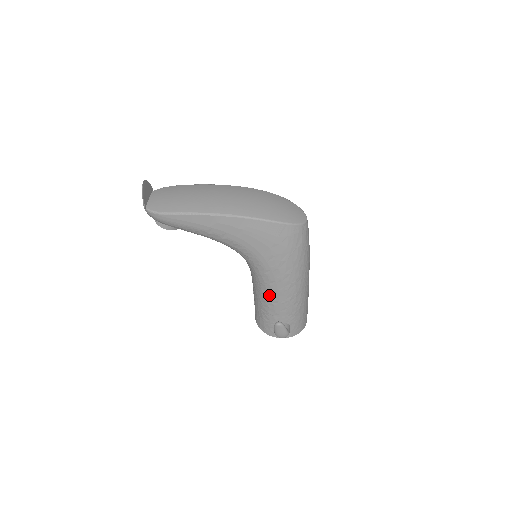
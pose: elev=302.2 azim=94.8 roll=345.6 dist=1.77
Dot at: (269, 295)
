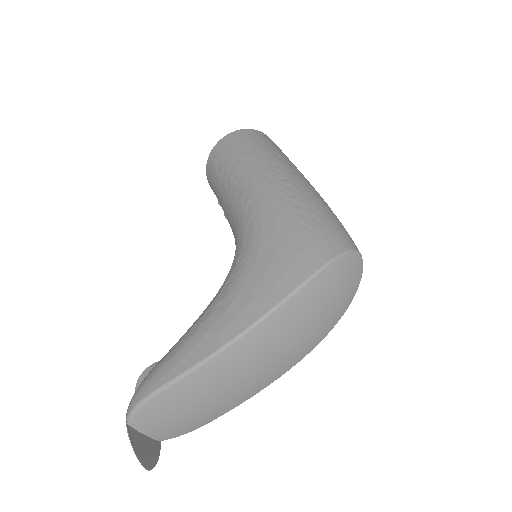
Dot at: occluded
